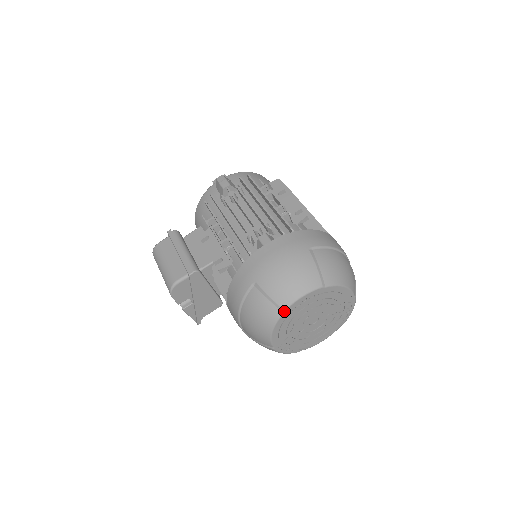
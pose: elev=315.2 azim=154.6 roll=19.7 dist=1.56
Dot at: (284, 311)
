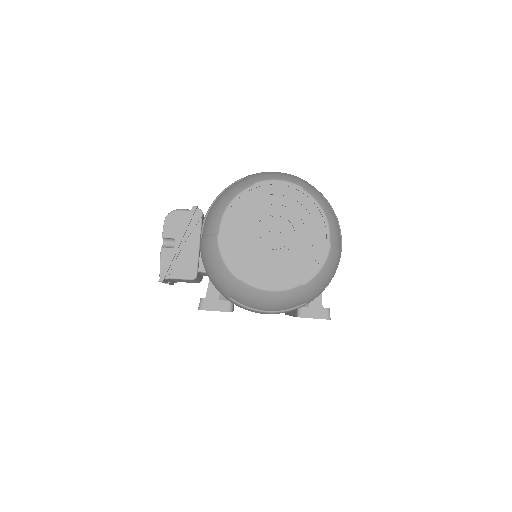
Dot at: (254, 184)
